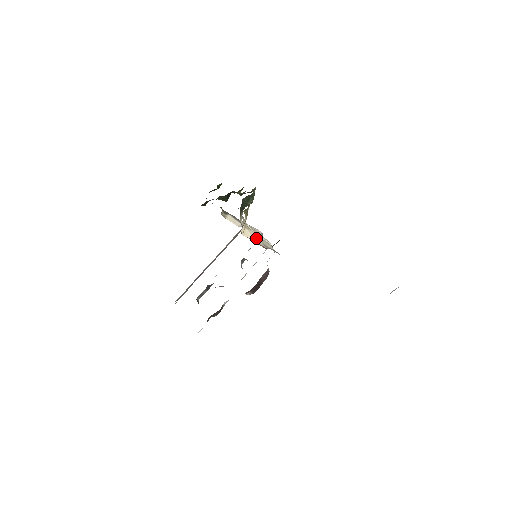
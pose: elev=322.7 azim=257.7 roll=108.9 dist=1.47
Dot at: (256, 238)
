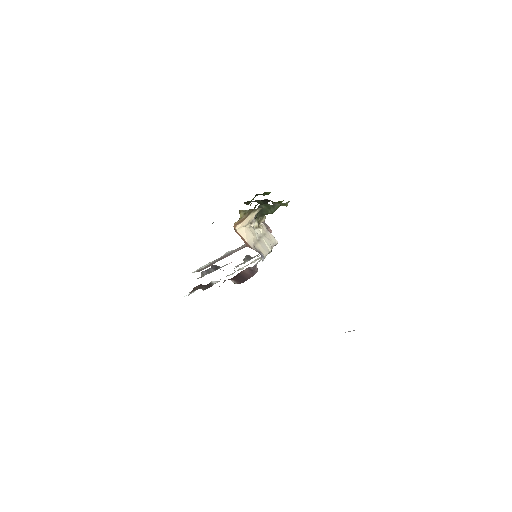
Dot at: (249, 237)
